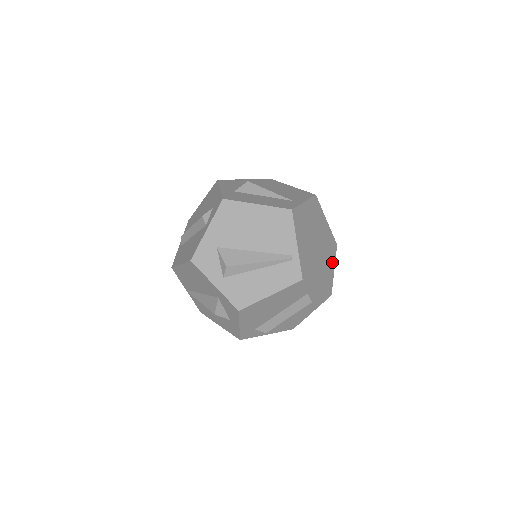
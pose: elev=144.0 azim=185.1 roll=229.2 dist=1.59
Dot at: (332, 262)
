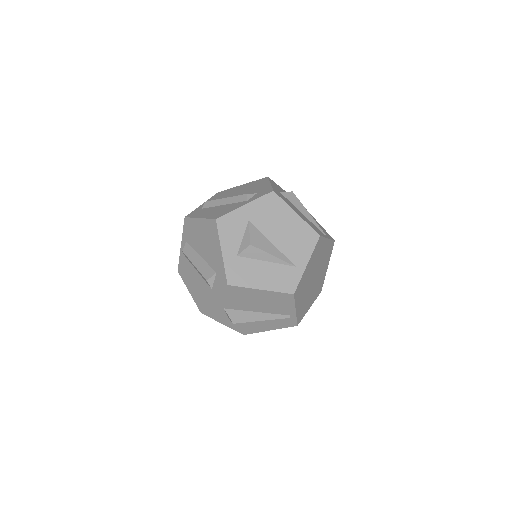
Dot at: (327, 265)
